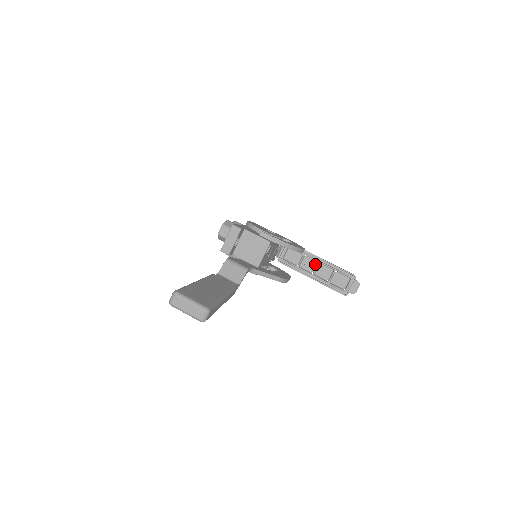
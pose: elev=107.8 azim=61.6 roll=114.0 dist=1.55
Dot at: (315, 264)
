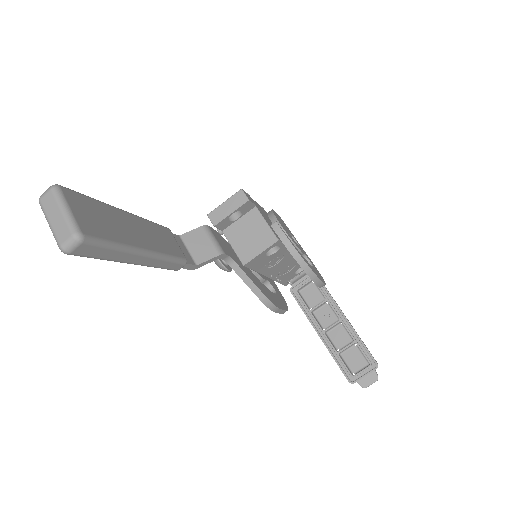
Dot at: (334, 320)
